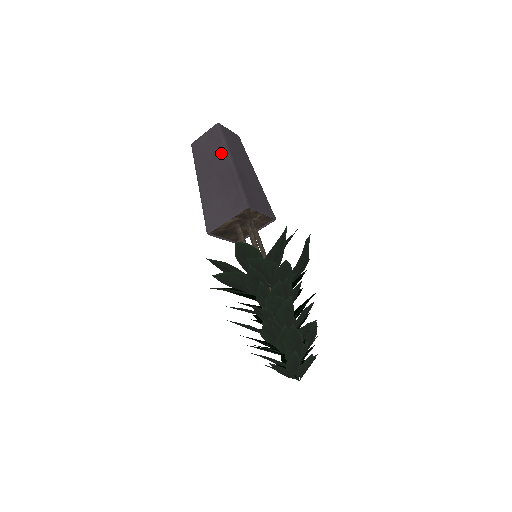
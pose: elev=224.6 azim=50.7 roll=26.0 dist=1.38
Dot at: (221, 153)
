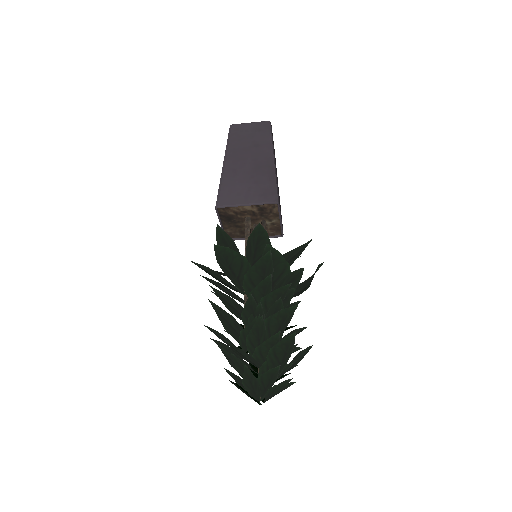
Dot at: (264, 145)
